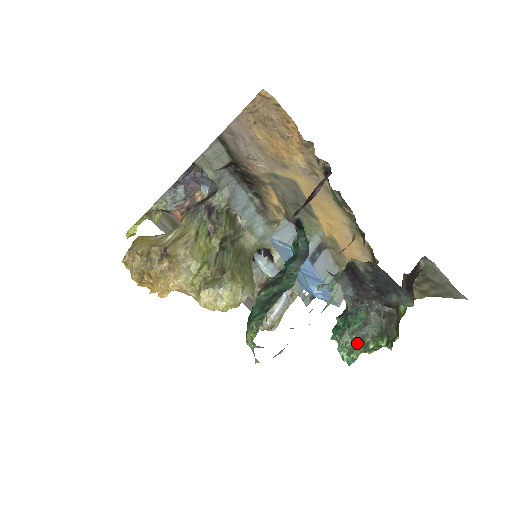
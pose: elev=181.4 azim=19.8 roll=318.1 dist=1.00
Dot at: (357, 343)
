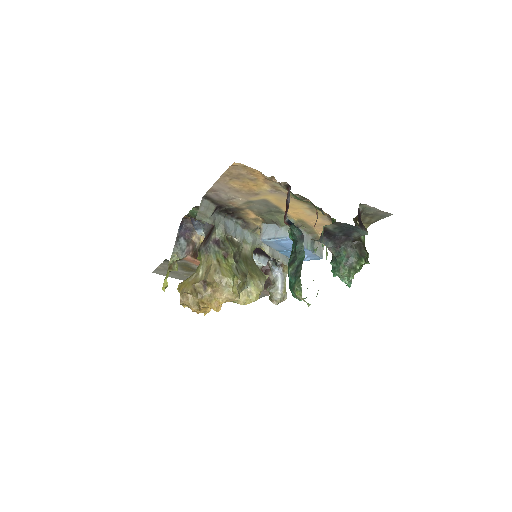
Dot at: (350, 270)
